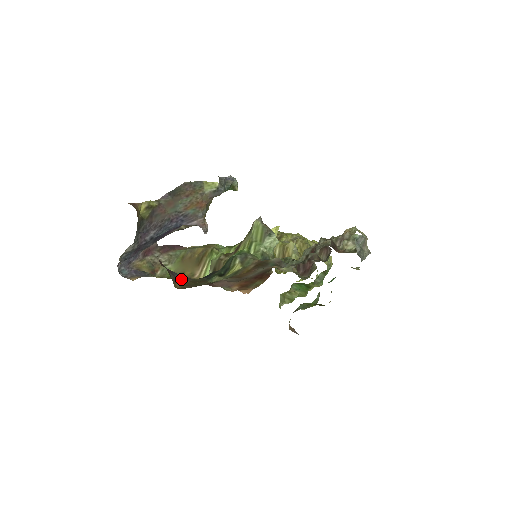
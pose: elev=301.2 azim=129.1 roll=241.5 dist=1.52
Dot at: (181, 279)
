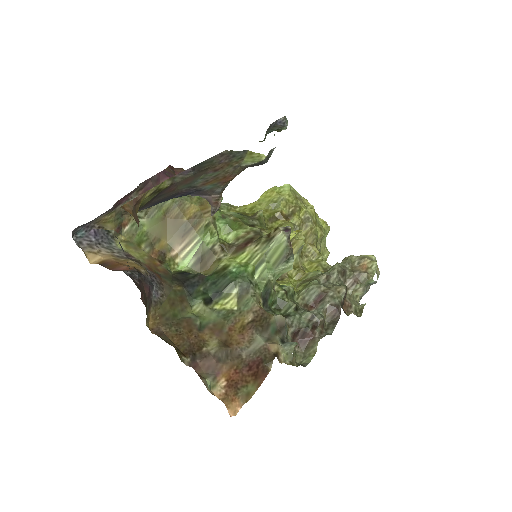
Dot at: (157, 298)
